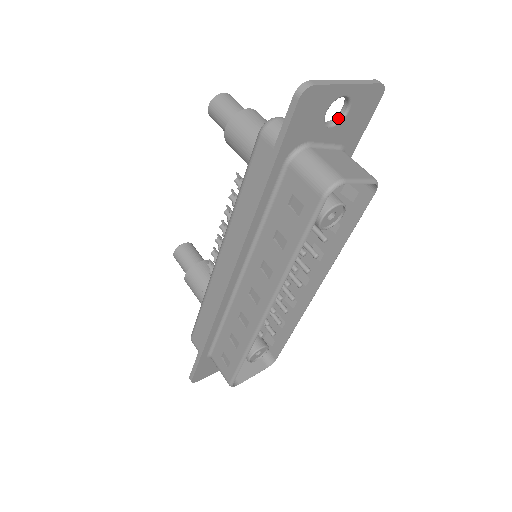
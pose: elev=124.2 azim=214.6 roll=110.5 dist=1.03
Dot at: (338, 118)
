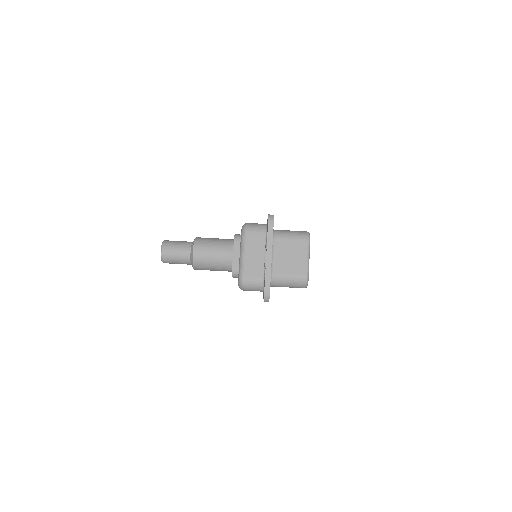
Dot at: occluded
